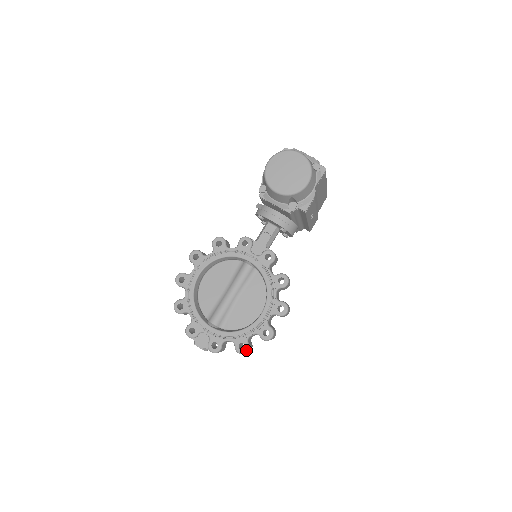
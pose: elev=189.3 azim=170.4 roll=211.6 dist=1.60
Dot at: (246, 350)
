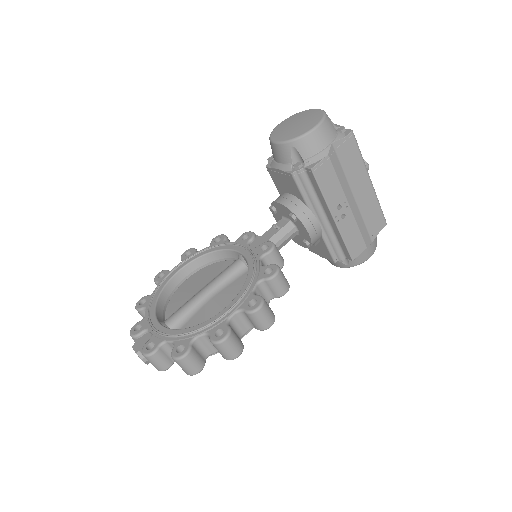
Dot at: (183, 353)
